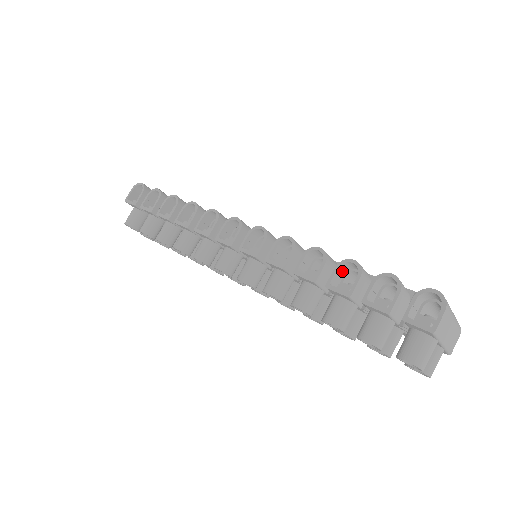
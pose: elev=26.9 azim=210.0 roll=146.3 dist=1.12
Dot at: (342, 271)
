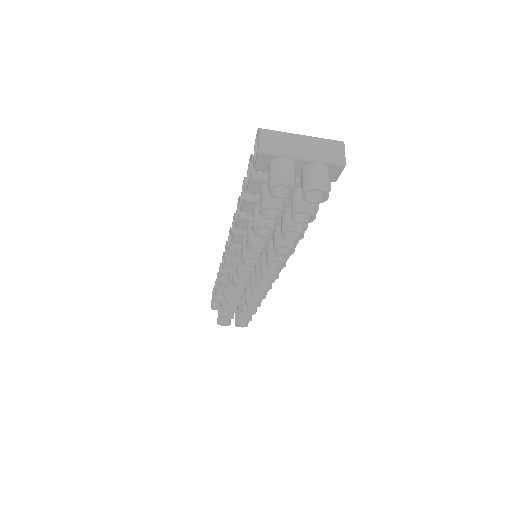
Dot at: occluded
